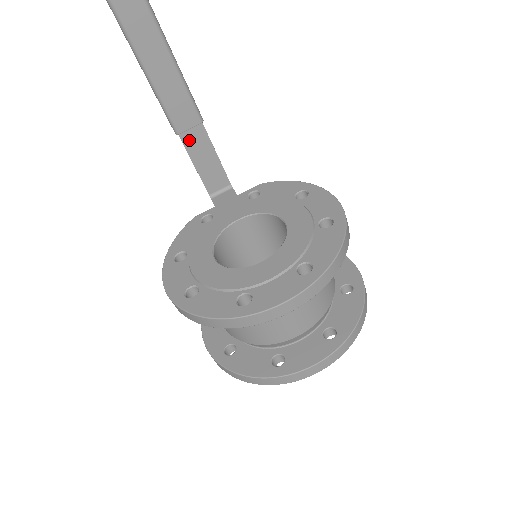
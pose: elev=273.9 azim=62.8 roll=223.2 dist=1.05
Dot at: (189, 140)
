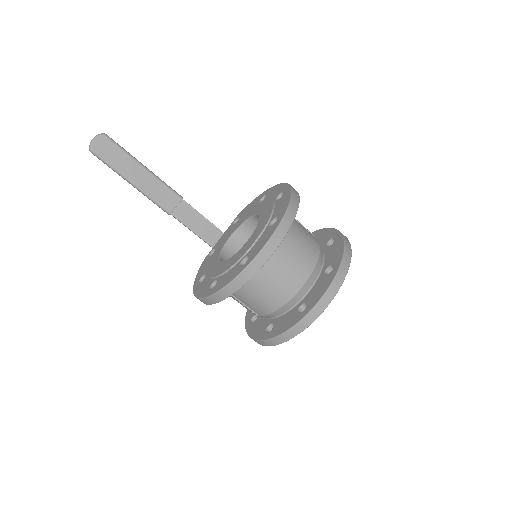
Dot at: (180, 215)
